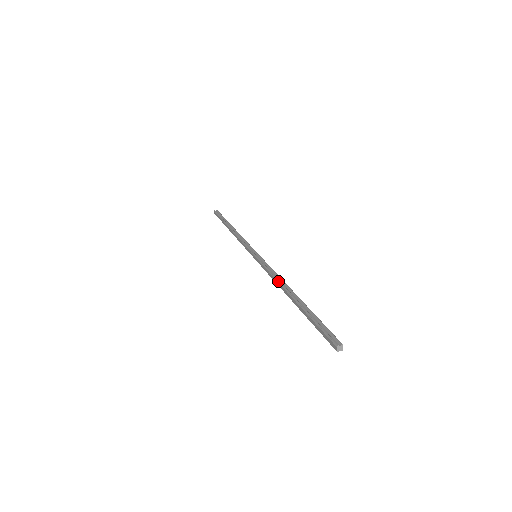
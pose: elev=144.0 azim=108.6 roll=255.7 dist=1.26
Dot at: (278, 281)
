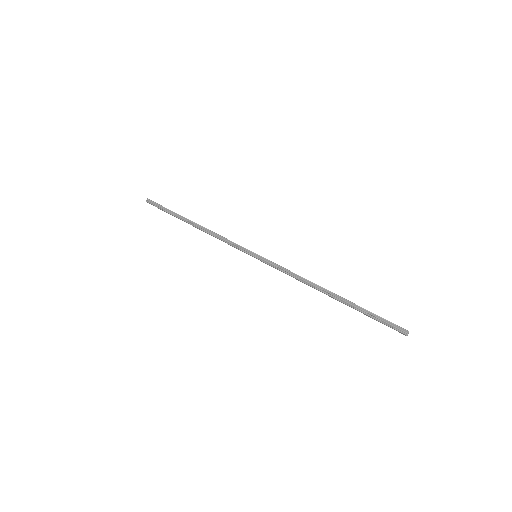
Dot at: (307, 284)
